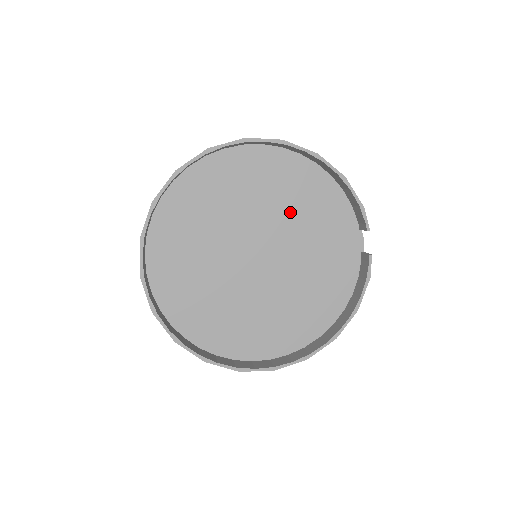
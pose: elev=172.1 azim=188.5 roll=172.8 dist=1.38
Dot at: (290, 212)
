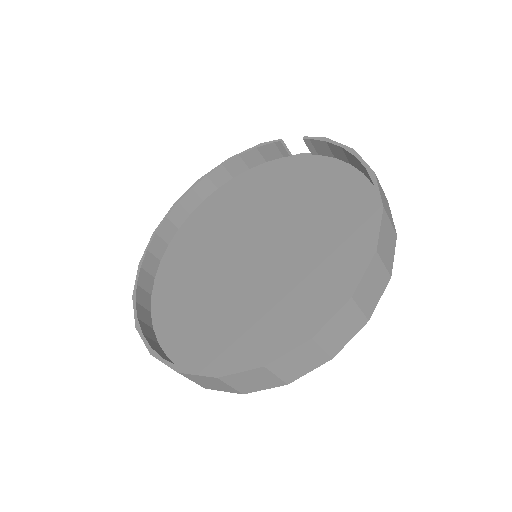
Dot at: (238, 215)
